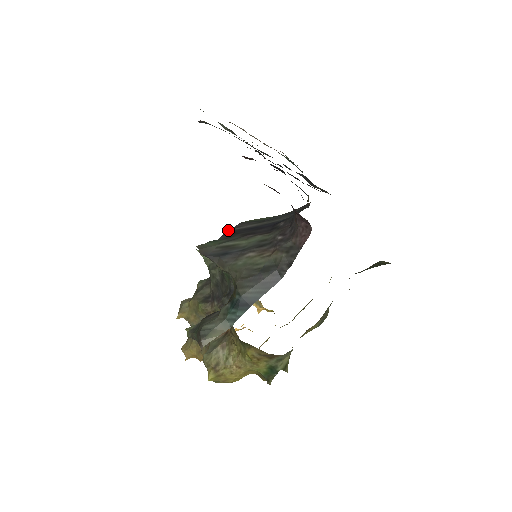
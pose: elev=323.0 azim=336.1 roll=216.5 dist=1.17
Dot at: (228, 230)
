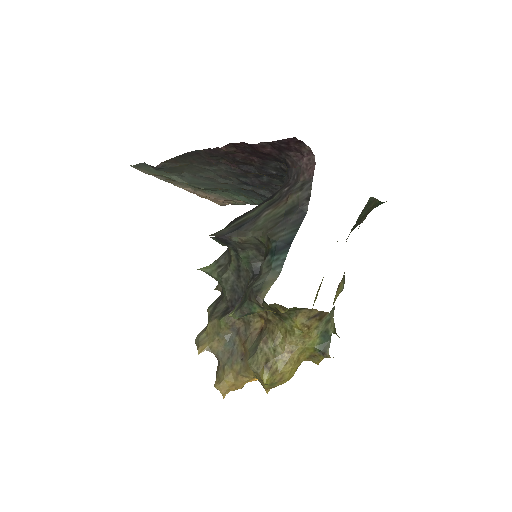
Dot at: occluded
